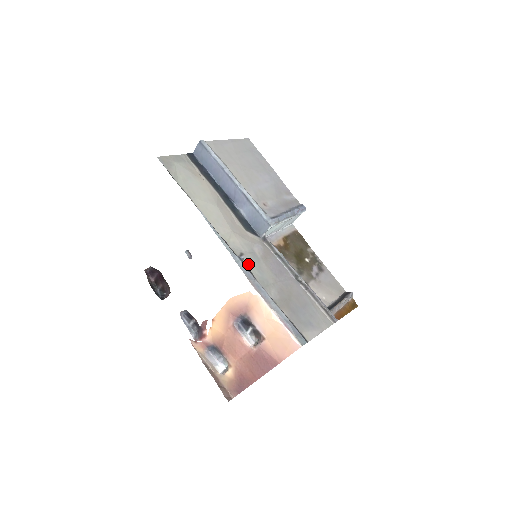
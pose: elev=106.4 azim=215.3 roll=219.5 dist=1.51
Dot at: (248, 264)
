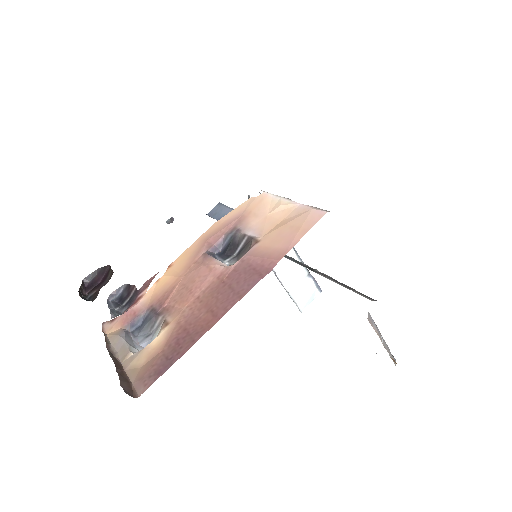
Dot at: occluded
